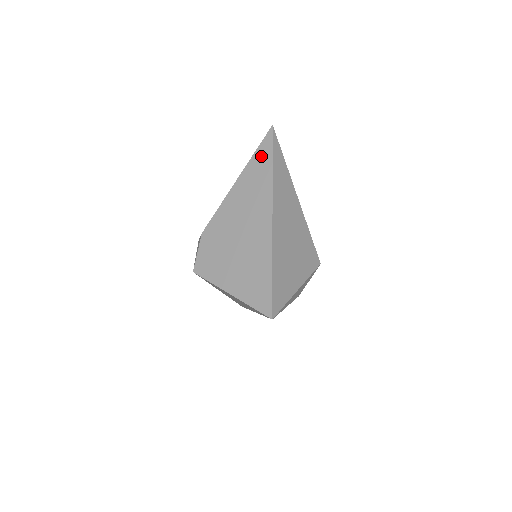
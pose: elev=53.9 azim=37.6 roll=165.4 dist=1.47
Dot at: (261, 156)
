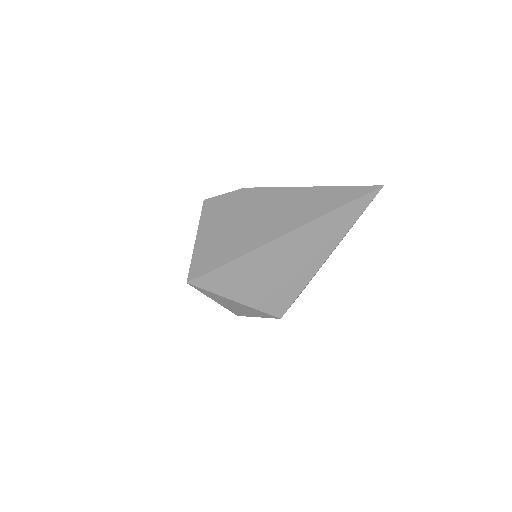
Dot at: (346, 192)
